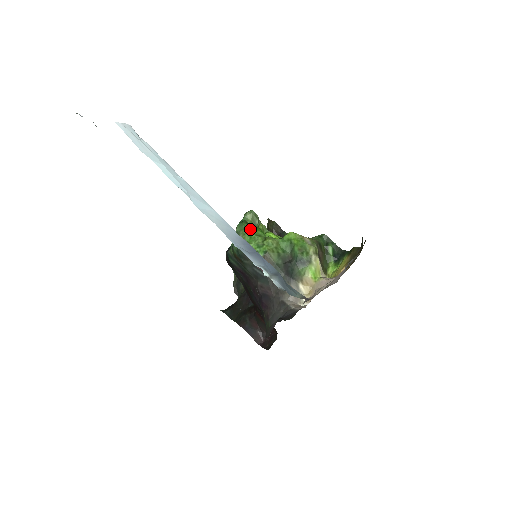
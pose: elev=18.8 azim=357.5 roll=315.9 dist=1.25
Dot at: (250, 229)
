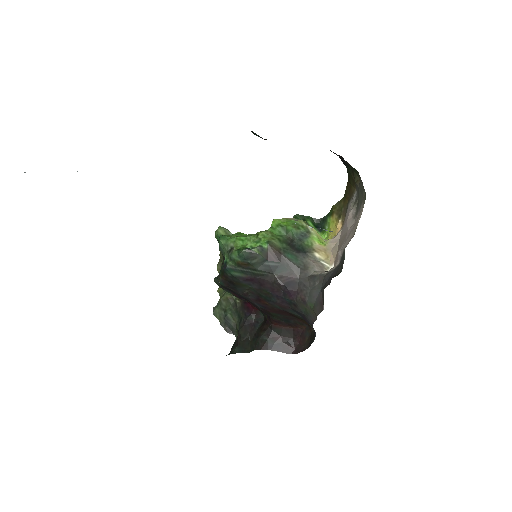
Dot at: (235, 236)
